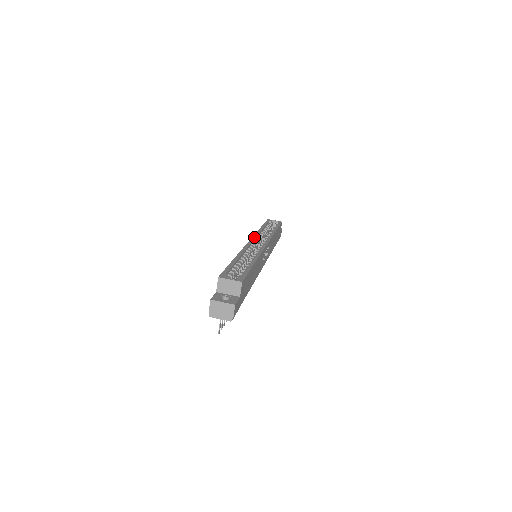
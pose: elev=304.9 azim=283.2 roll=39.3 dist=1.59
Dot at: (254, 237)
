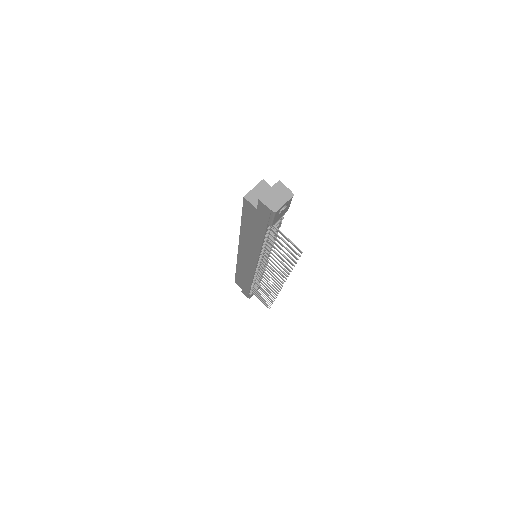
Dot at: occluded
